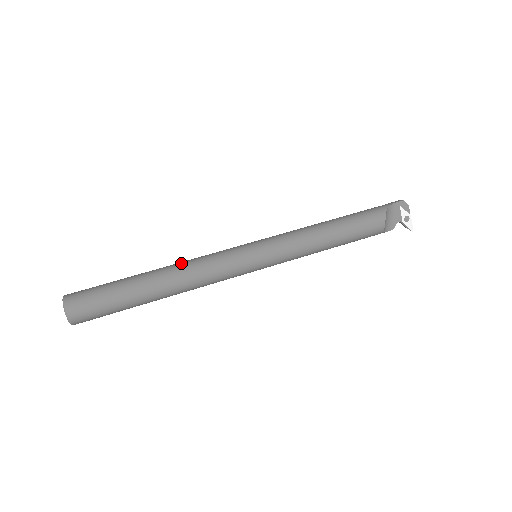
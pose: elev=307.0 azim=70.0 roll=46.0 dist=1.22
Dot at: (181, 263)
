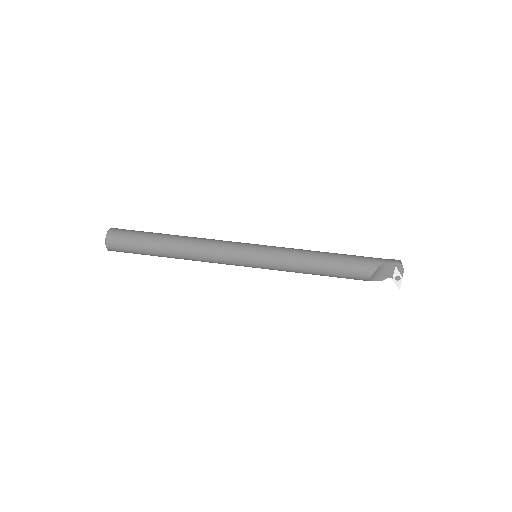
Dot at: (196, 240)
